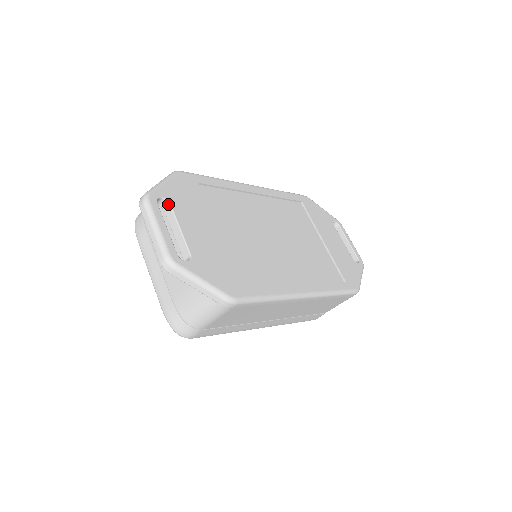
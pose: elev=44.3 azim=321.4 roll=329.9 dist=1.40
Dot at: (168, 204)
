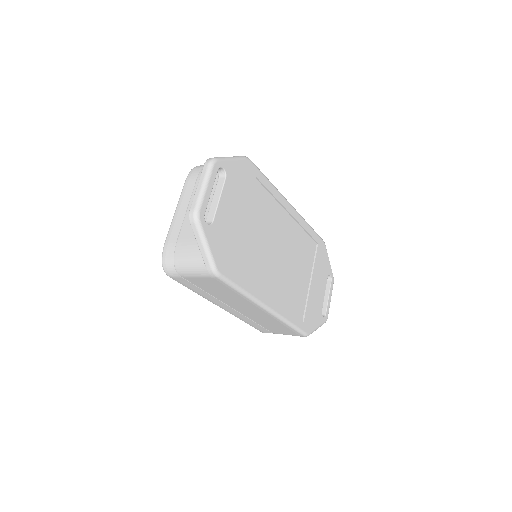
Dot at: (224, 176)
